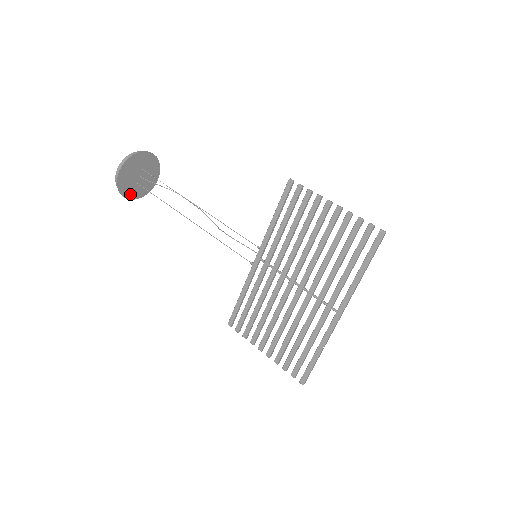
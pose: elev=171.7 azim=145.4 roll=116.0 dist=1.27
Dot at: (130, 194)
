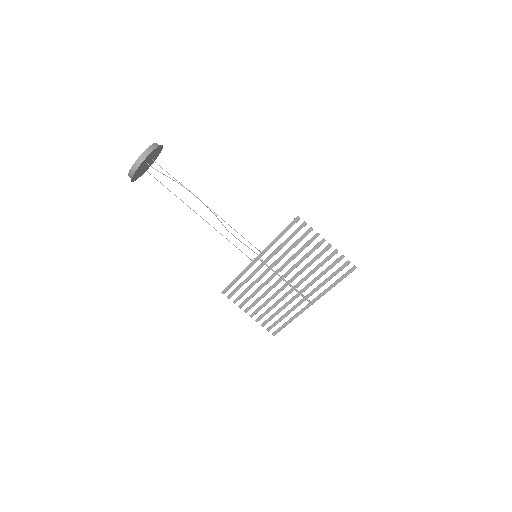
Dot at: (136, 177)
